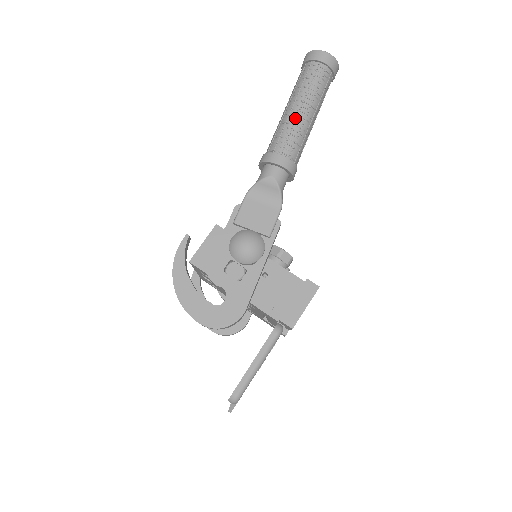
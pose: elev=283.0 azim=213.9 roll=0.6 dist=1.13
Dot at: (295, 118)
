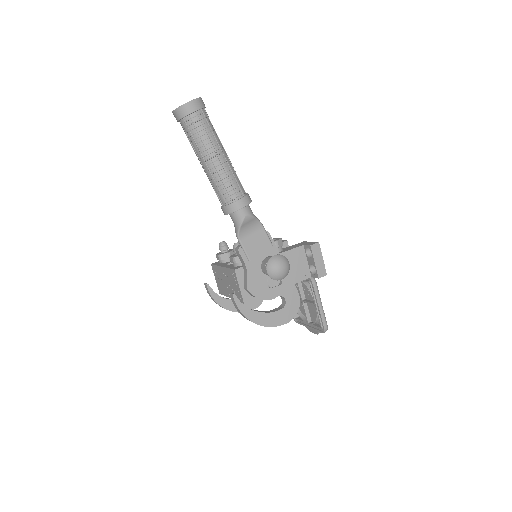
Dot at: (222, 167)
